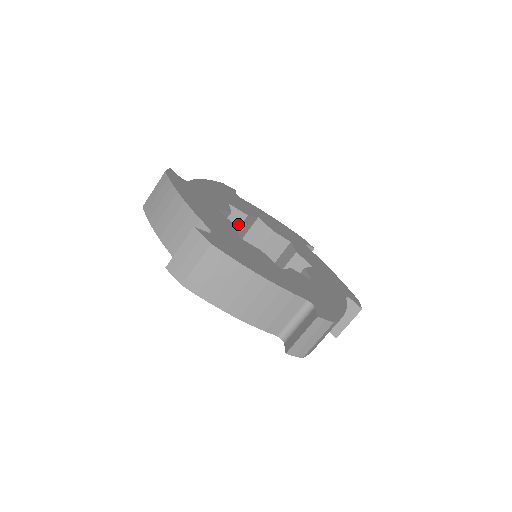
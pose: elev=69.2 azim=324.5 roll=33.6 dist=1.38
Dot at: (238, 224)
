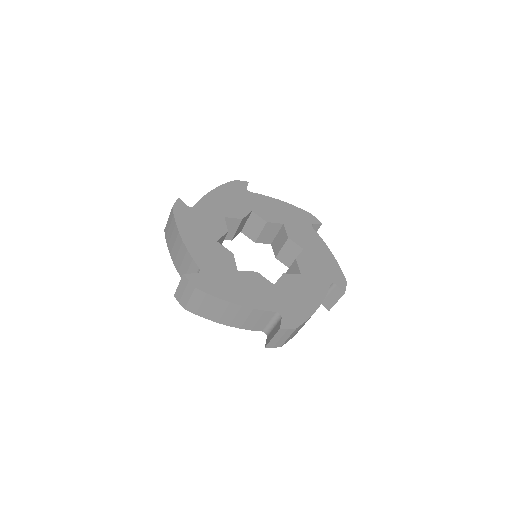
Dot at: (223, 240)
